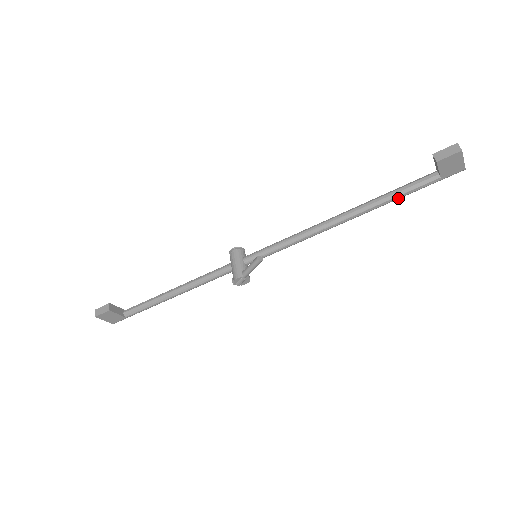
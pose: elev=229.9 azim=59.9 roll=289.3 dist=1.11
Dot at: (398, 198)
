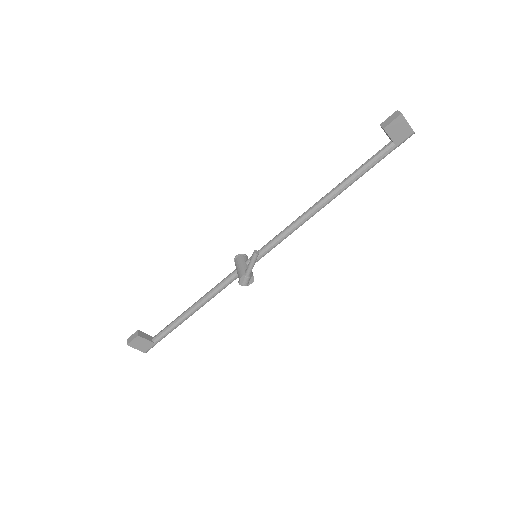
Dot at: (364, 172)
